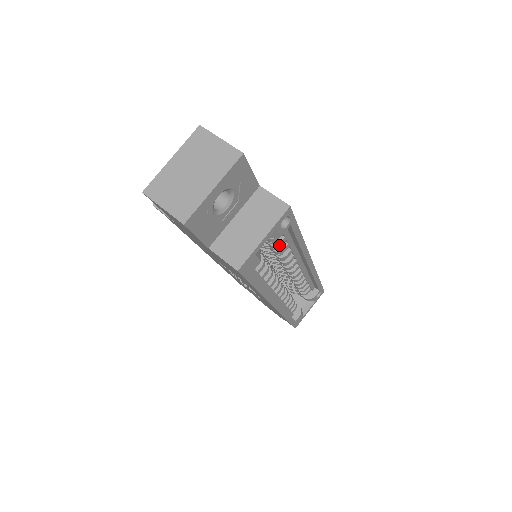
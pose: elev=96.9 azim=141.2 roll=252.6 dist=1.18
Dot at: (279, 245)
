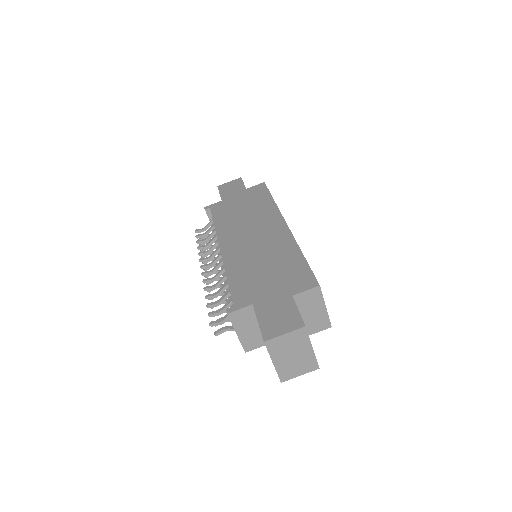
Dot at: occluded
